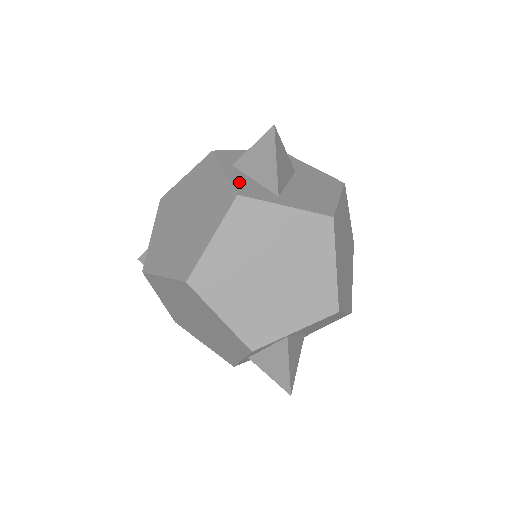
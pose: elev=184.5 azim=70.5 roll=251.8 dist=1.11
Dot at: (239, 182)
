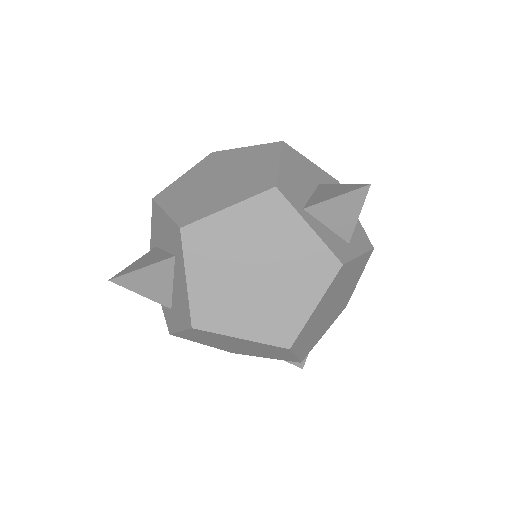
Dot at: (328, 240)
